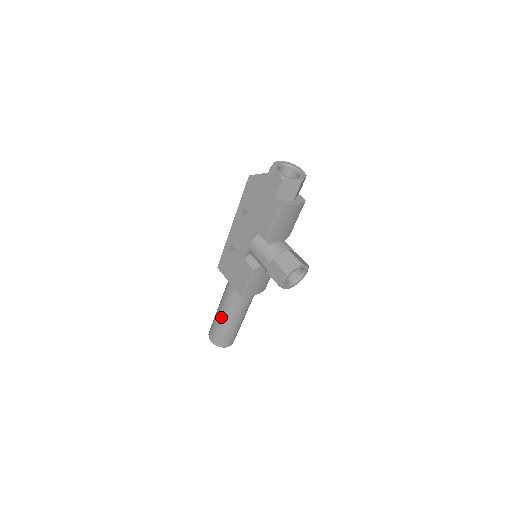
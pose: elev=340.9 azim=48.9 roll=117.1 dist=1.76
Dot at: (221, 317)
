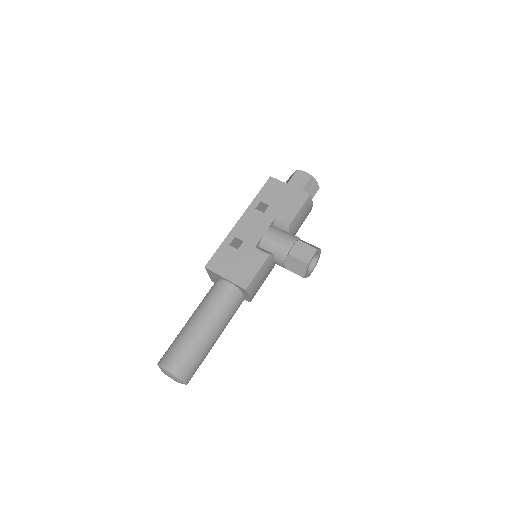
Dot at: (200, 326)
